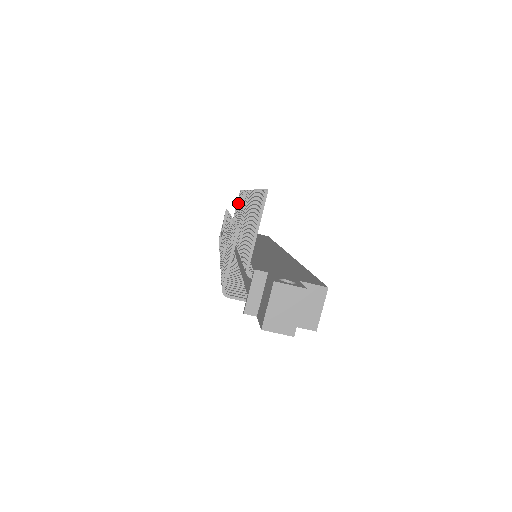
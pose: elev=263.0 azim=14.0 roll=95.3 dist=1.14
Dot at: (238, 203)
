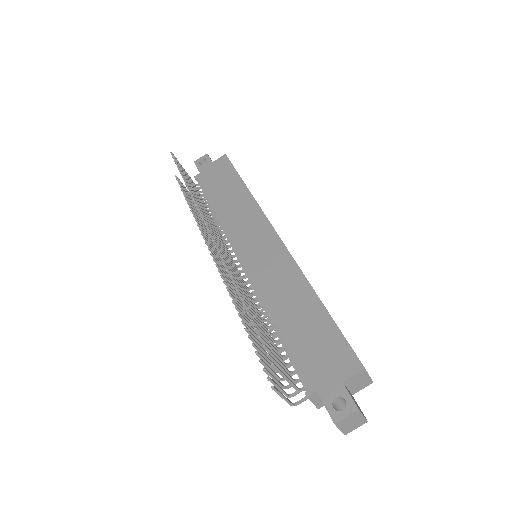
Dot at: occluded
